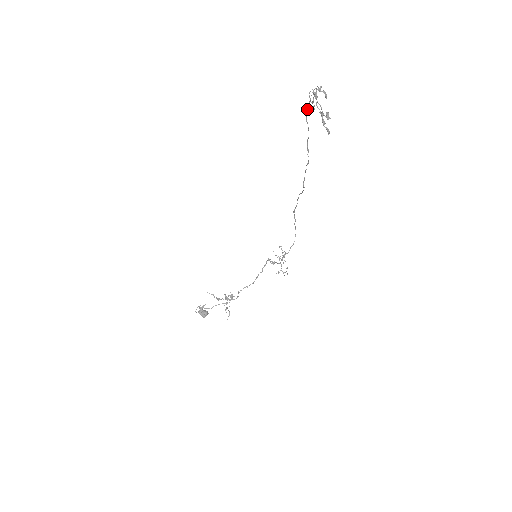
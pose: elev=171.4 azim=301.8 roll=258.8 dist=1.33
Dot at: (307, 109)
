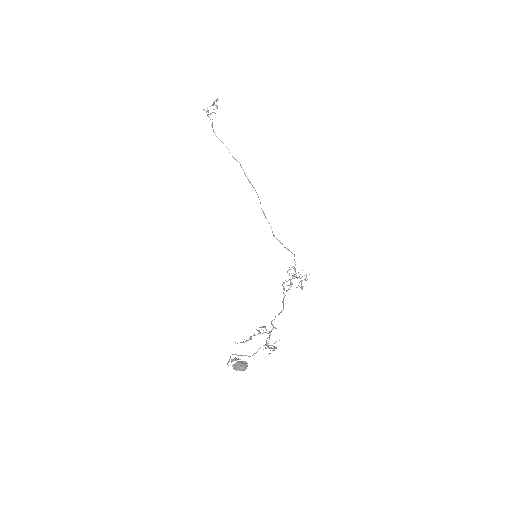
Dot at: occluded
